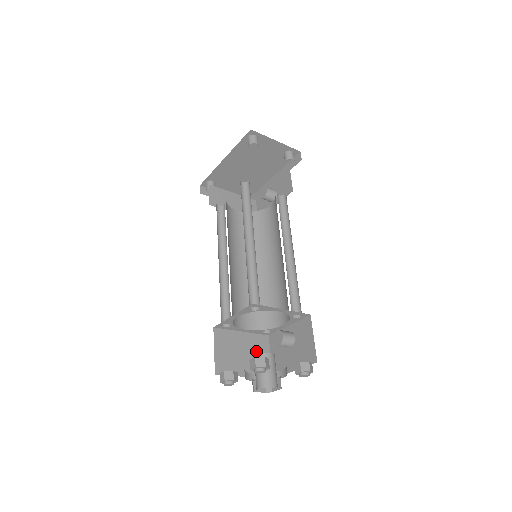
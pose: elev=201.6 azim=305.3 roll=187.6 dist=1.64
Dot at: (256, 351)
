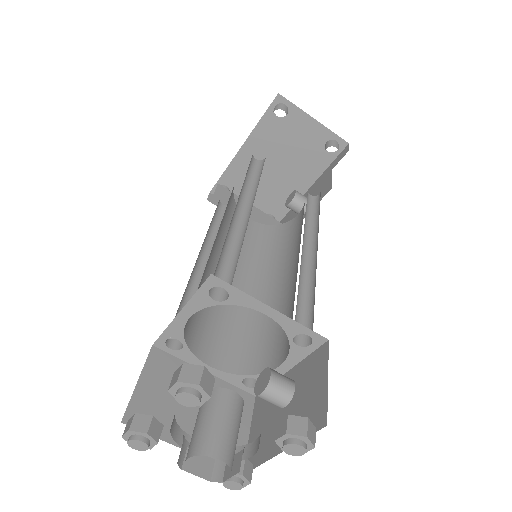
Dot at: occluded
